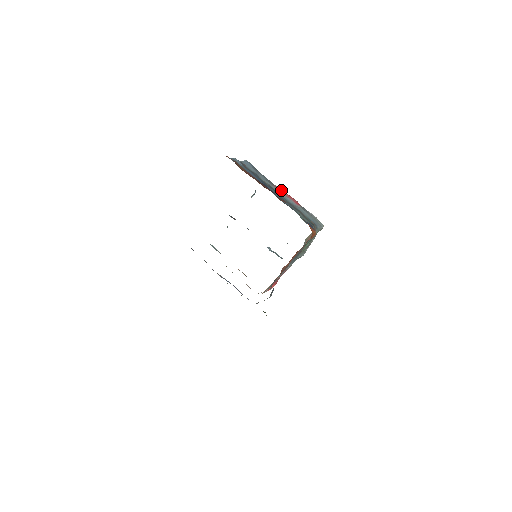
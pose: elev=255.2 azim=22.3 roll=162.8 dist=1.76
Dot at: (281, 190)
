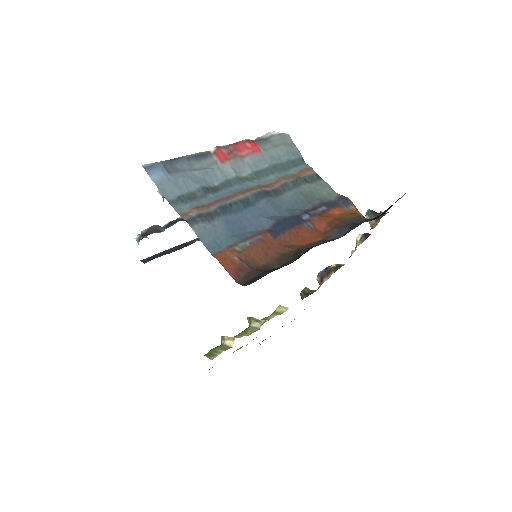
Dot at: (230, 156)
